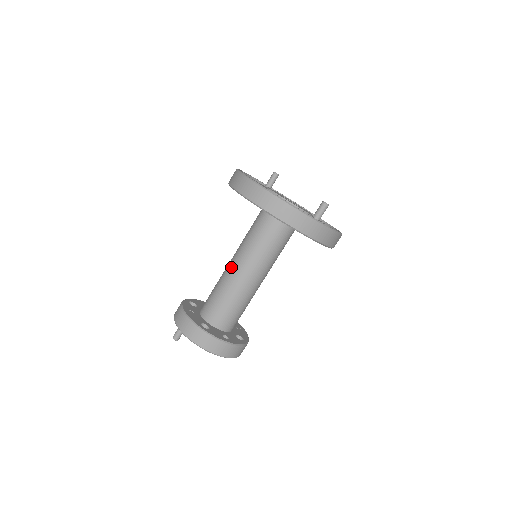
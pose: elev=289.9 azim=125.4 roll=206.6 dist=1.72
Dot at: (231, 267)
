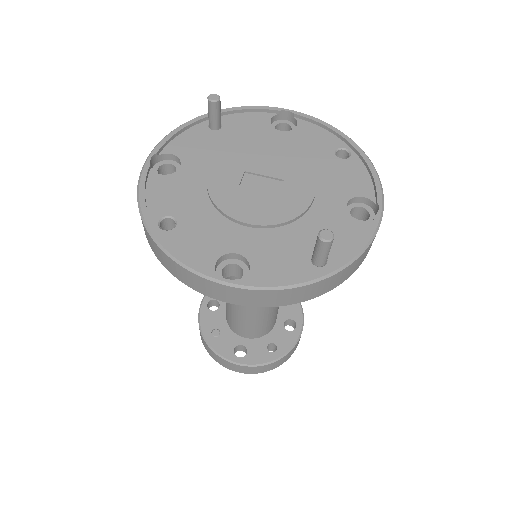
Dot at: occluded
